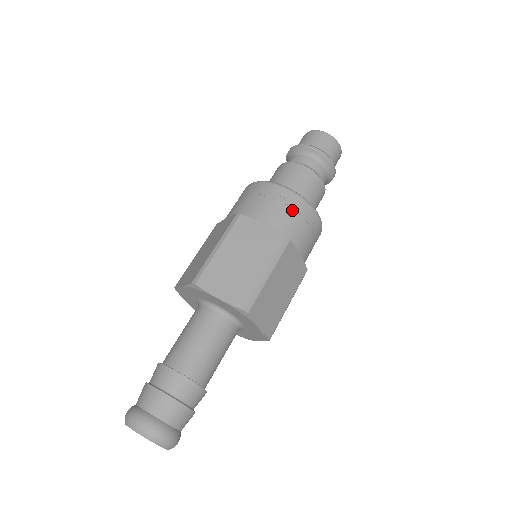
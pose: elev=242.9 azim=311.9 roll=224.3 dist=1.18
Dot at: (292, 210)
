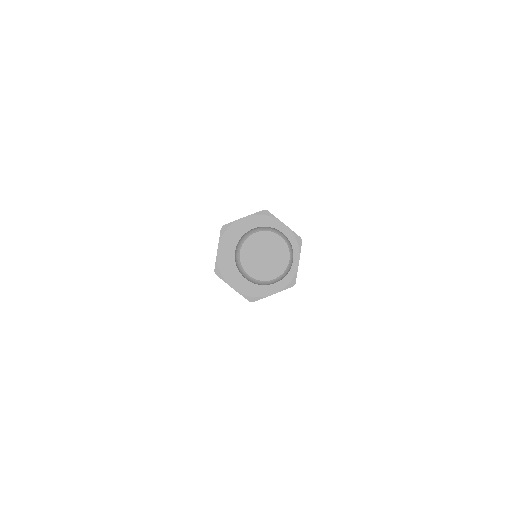
Dot at: occluded
